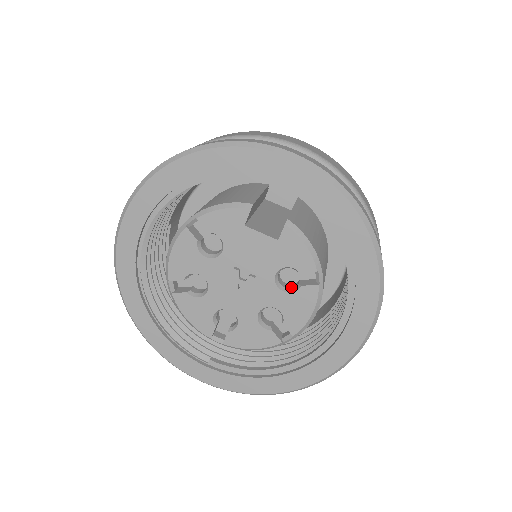
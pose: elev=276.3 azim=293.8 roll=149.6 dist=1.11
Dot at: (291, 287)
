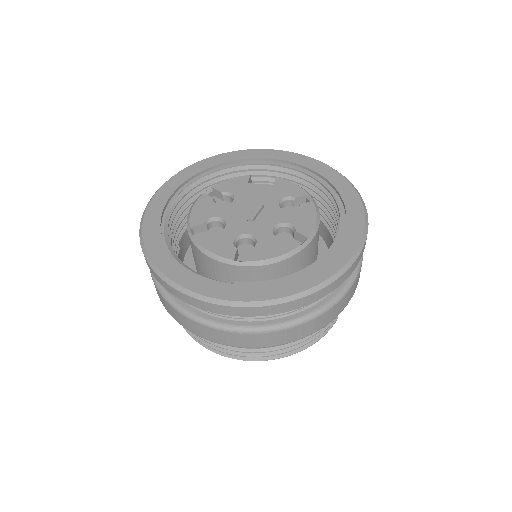
Dot at: occluded
